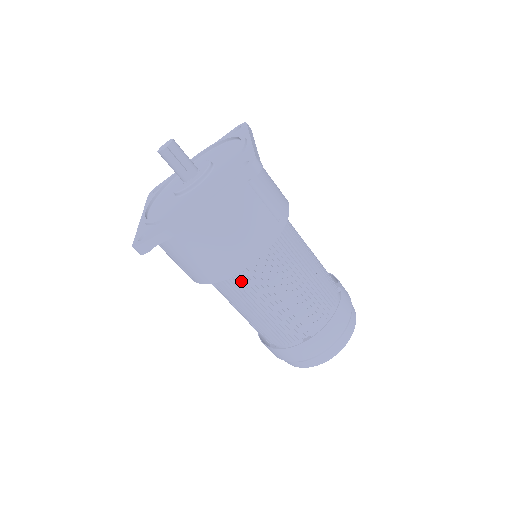
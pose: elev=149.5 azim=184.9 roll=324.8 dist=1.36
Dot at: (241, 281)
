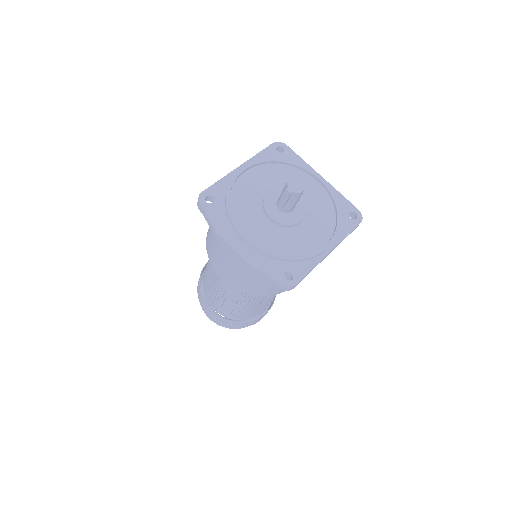
Dot at: occluded
